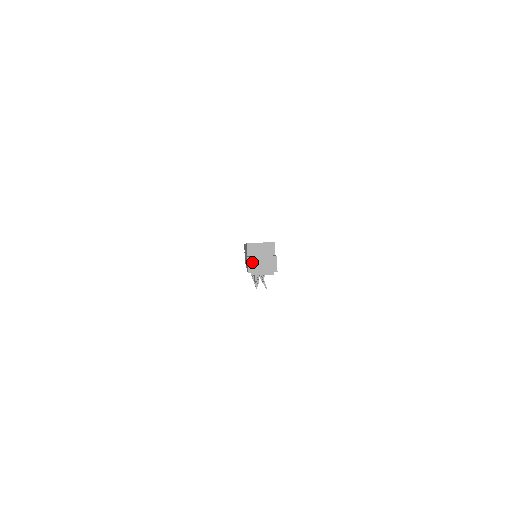
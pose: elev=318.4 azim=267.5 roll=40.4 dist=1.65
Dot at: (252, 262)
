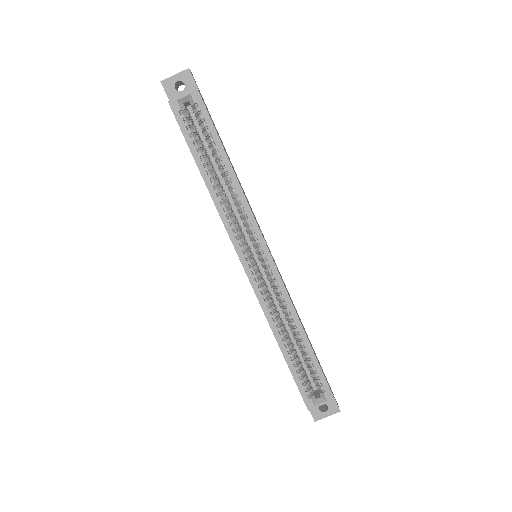
Dot at: (318, 418)
